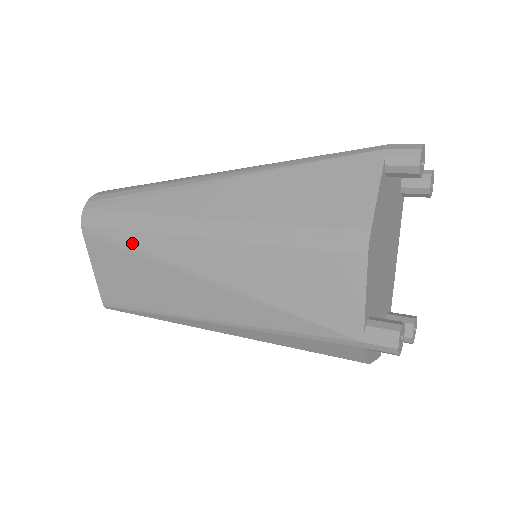
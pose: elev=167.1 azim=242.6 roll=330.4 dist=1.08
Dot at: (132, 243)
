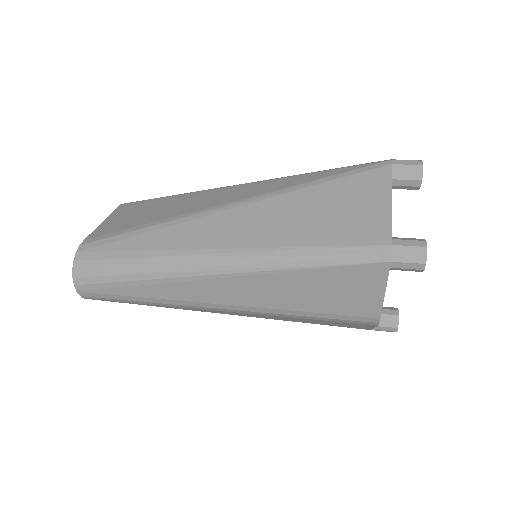
Dot at: occluded
